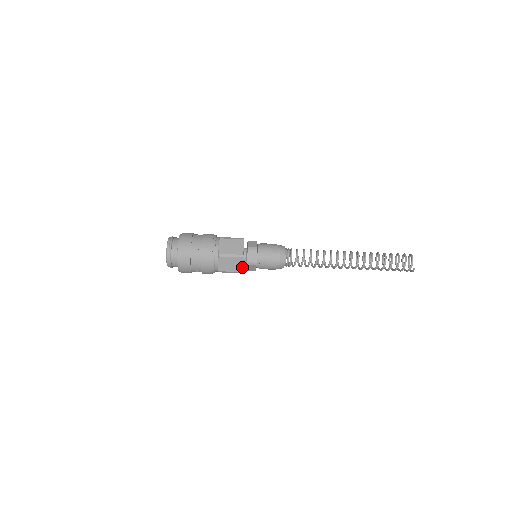
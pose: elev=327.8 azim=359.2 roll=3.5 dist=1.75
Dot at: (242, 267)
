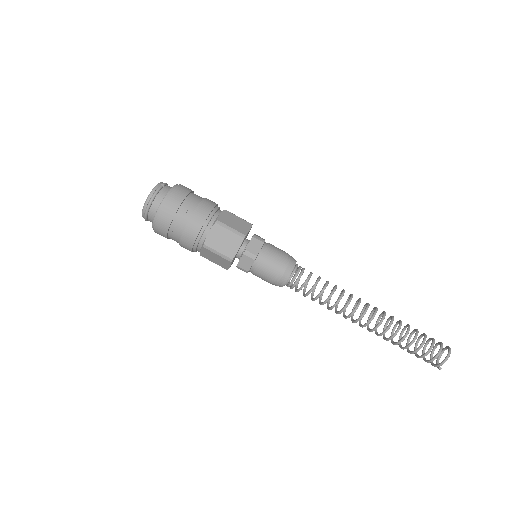
Dot at: (229, 267)
